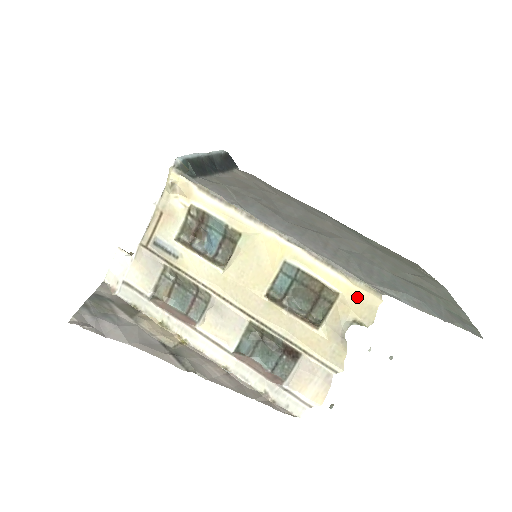
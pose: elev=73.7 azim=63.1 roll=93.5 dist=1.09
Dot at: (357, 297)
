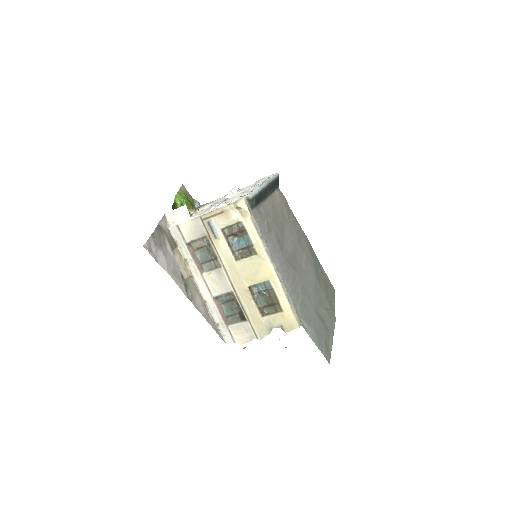
Dot at: (290, 318)
